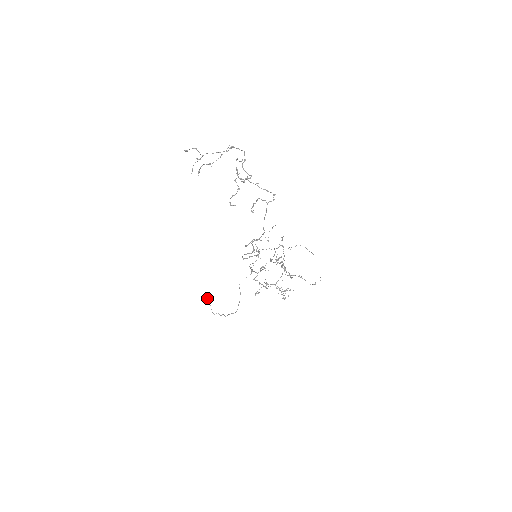
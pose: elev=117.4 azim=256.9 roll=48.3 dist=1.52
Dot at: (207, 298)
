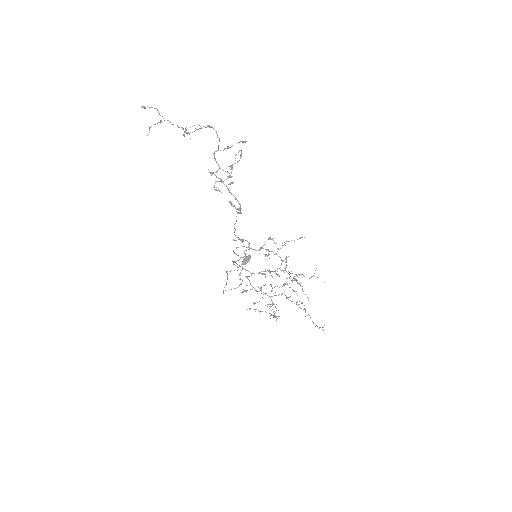
Dot at: (244, 260)
